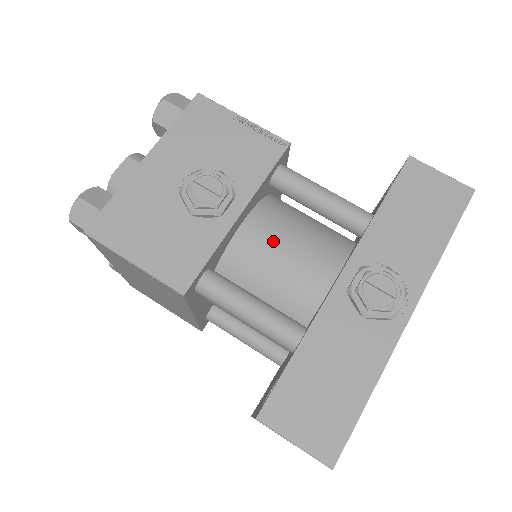
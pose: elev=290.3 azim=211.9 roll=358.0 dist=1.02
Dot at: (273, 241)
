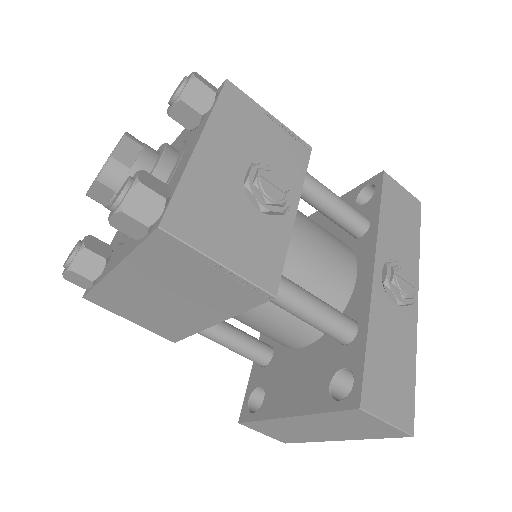
Dot at: (308, 240)
